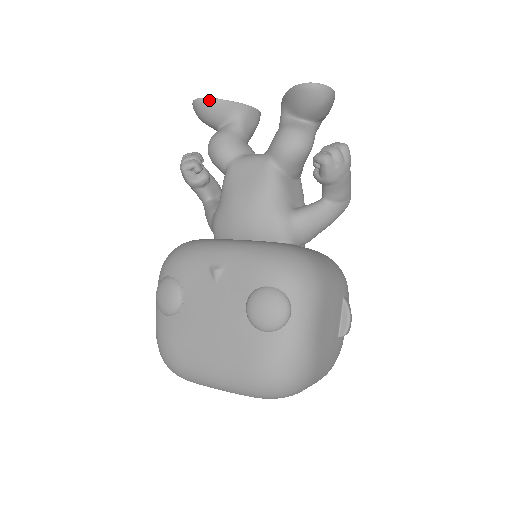
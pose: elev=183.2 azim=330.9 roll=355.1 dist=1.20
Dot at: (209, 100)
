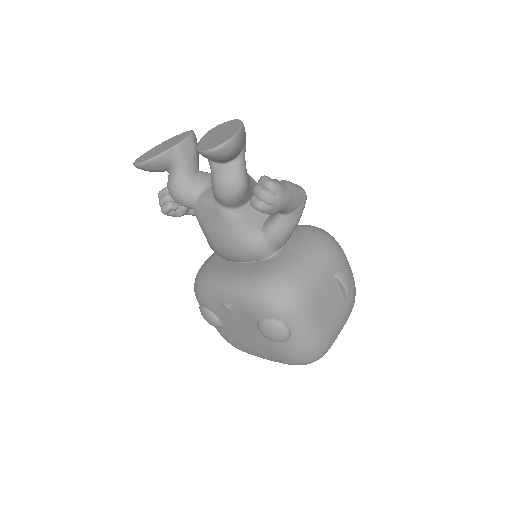
Dot at: (144, 164)
